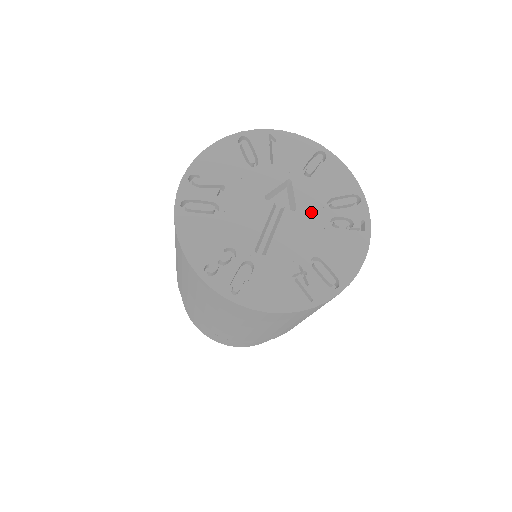
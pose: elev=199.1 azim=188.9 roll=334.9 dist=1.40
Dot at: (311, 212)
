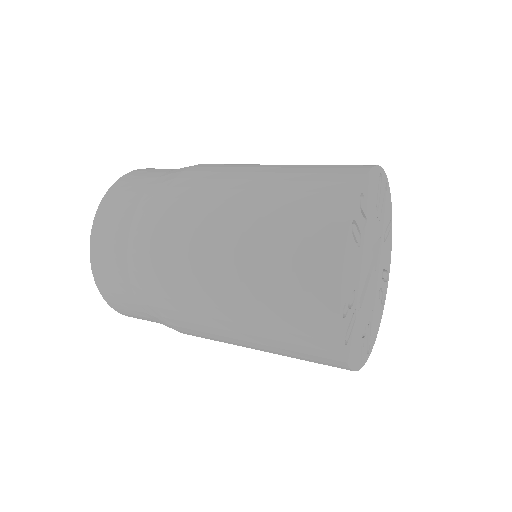
Dot at: (378, 277)
